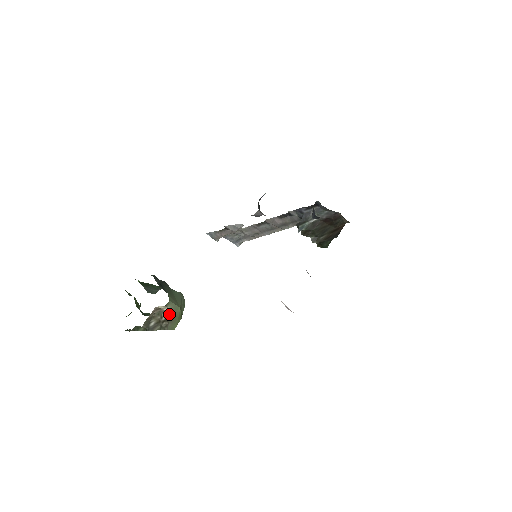
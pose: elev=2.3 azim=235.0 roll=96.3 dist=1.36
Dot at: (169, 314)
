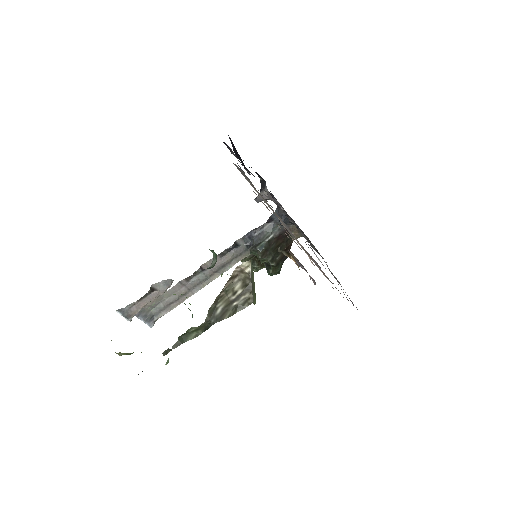
Dot at: (251, 278)
